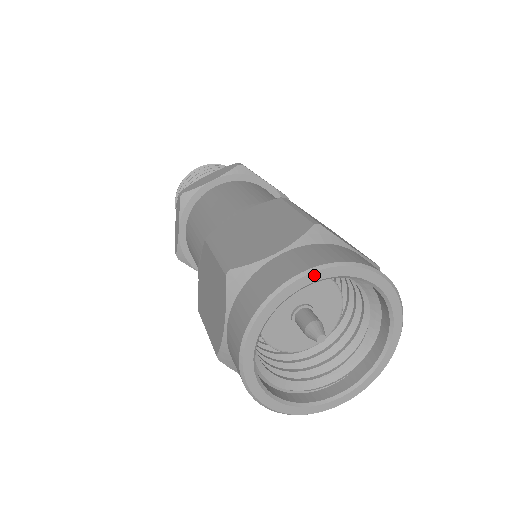
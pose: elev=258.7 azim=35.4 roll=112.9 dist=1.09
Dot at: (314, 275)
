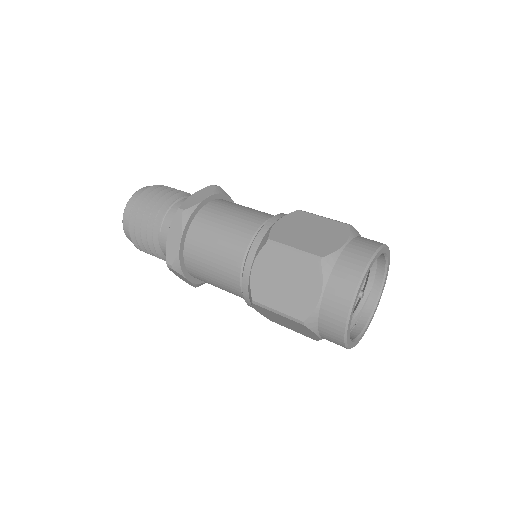
Dot at: (379, 253)
